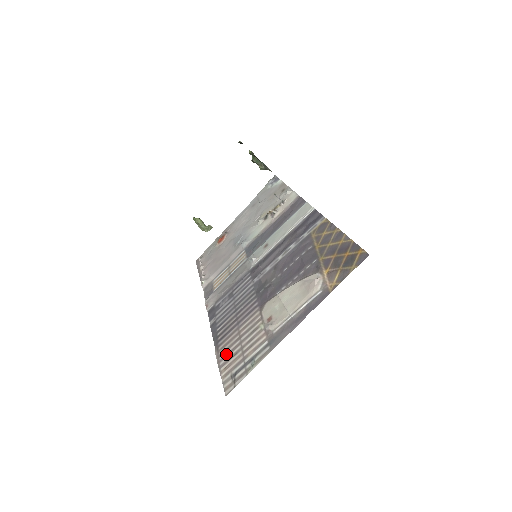
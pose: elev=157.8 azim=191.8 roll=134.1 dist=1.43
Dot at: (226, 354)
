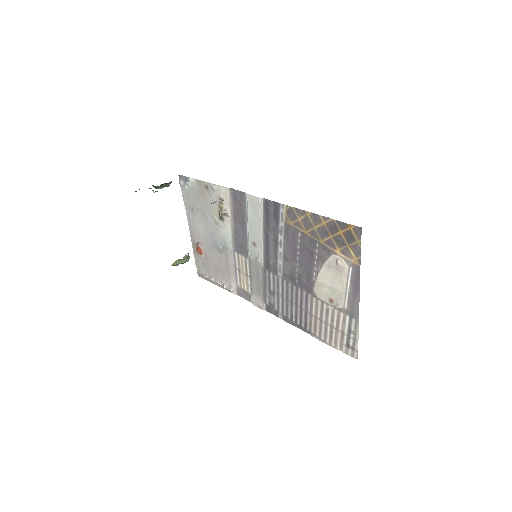
Dot at: (324, 335)
